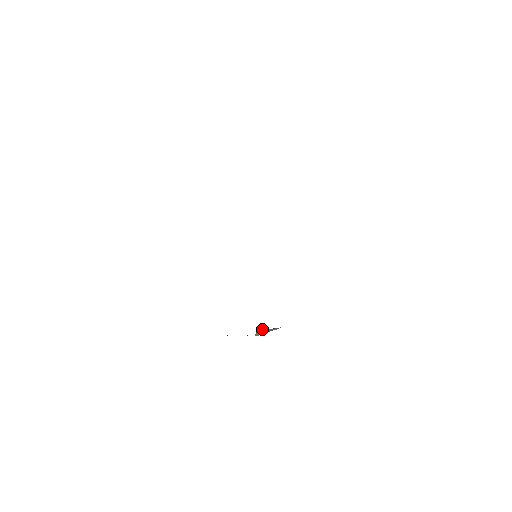
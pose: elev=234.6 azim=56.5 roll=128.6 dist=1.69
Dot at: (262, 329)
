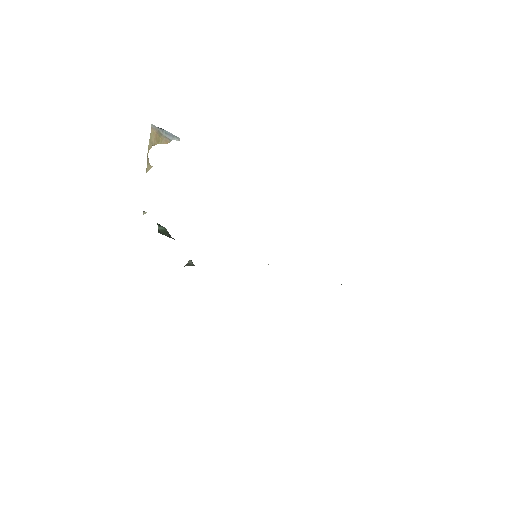
Dot at: (157, 131)
